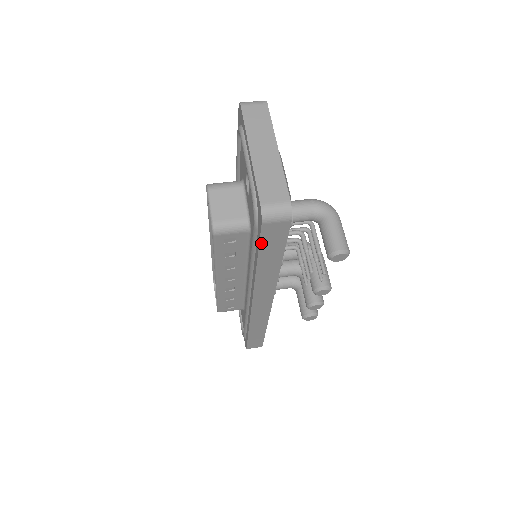
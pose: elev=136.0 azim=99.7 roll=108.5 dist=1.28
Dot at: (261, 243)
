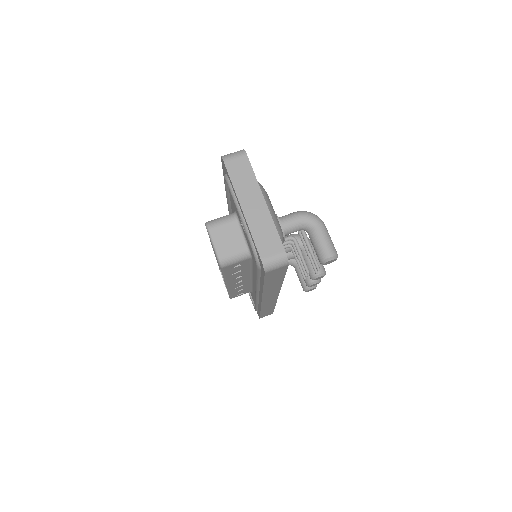
Dot at: (265, 279)
